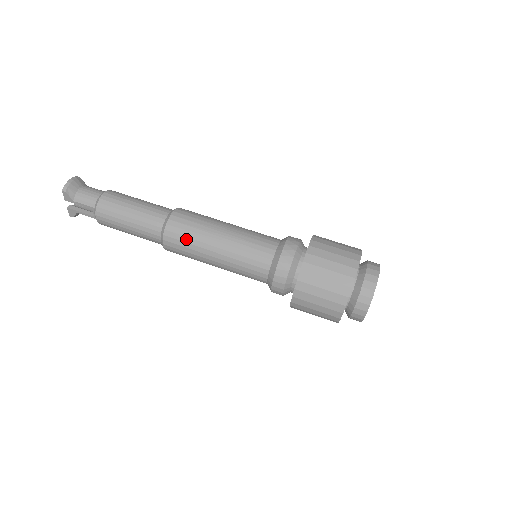
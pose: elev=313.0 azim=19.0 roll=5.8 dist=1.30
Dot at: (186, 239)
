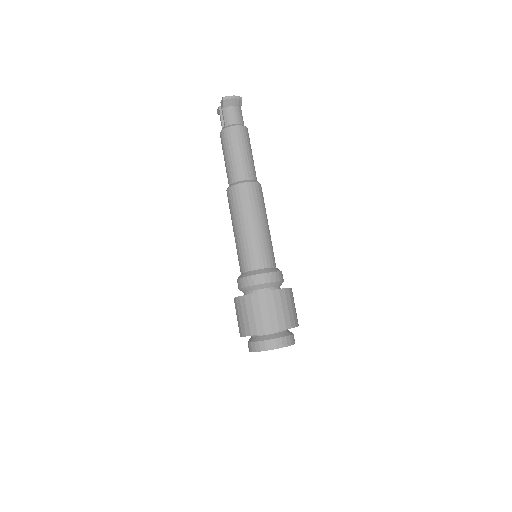
Dot at: (236, 204)
